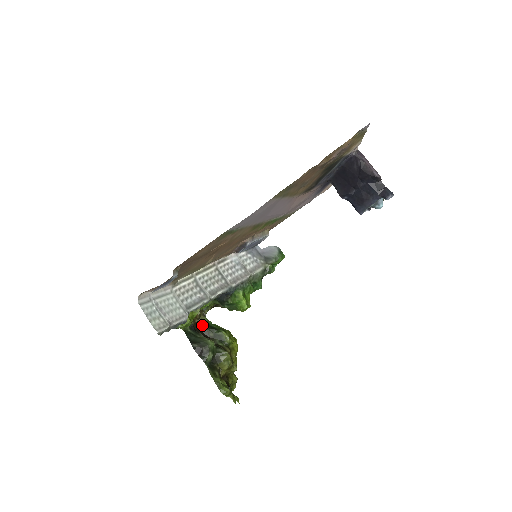
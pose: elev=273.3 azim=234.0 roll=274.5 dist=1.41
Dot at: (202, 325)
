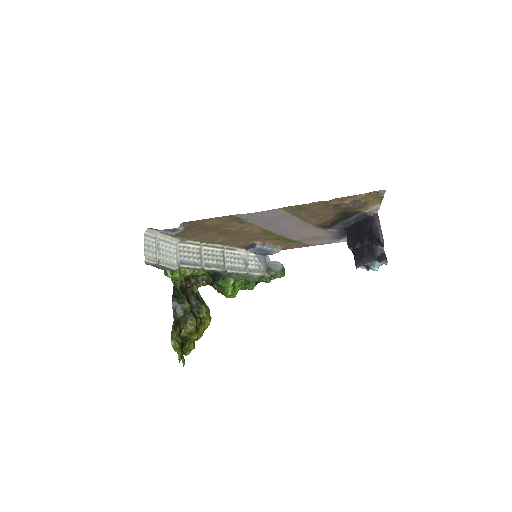
Dot at: (192, 292)
